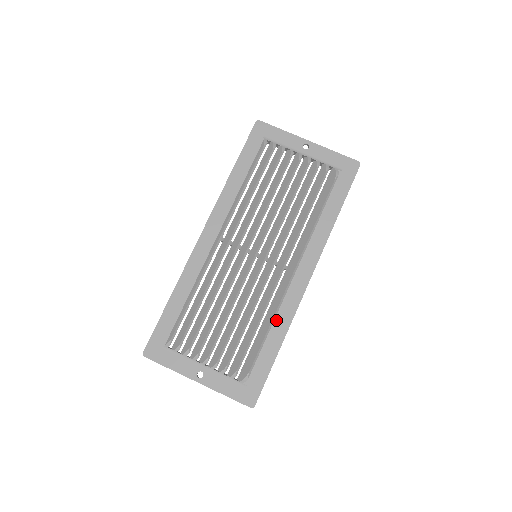
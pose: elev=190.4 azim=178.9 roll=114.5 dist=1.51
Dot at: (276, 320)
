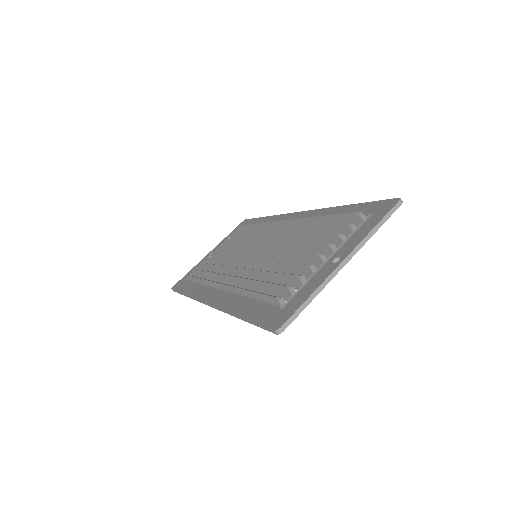
Dot at: occluded
